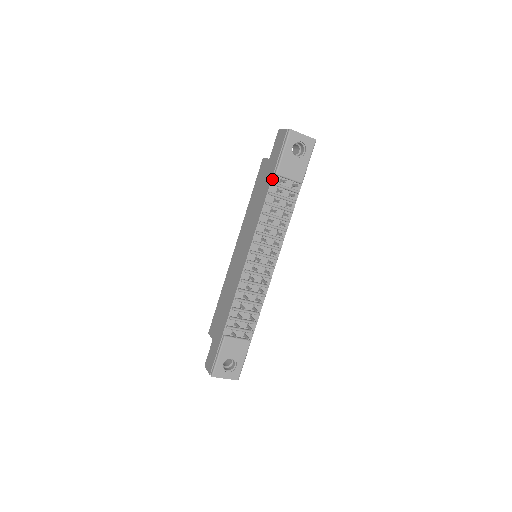
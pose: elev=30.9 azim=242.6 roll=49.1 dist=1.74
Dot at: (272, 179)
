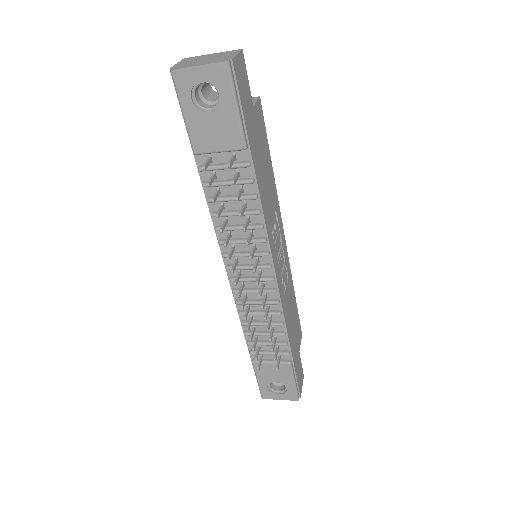
Dot at: (196, 161)
